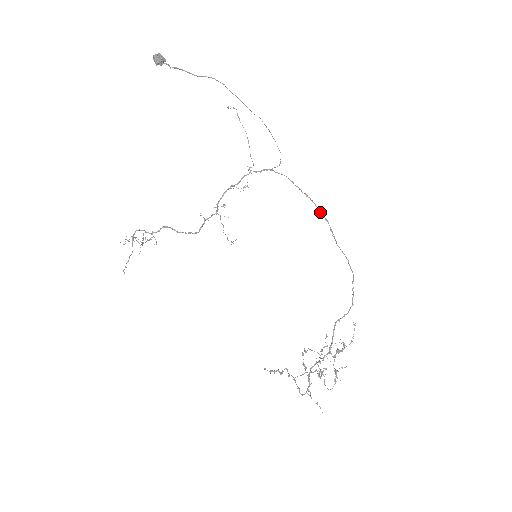
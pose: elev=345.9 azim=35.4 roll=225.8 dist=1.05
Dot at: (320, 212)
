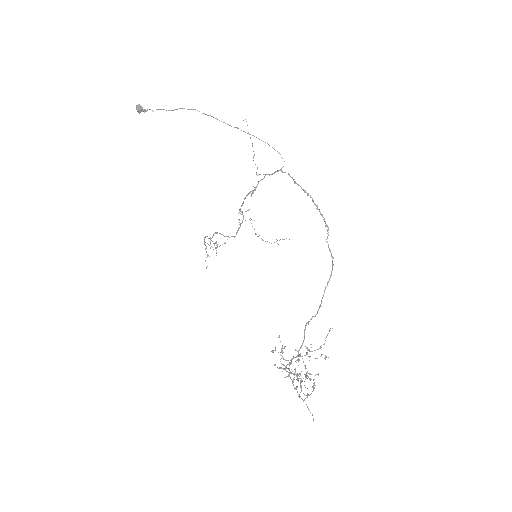
Dot at: occluded
